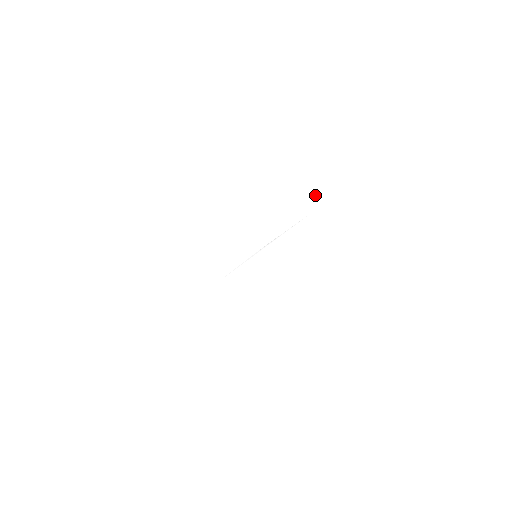
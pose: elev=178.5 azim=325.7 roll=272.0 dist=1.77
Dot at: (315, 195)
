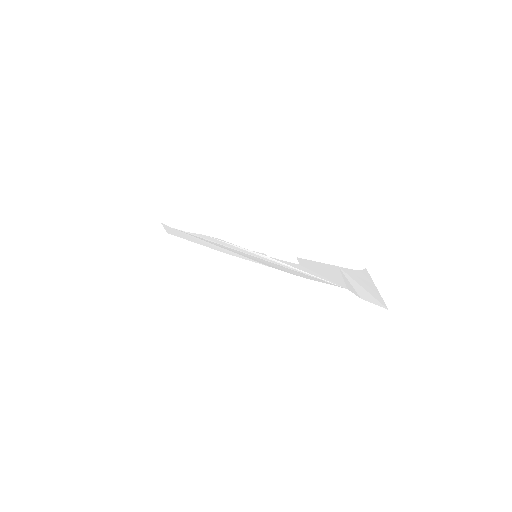
Dot at: (353, 278)
